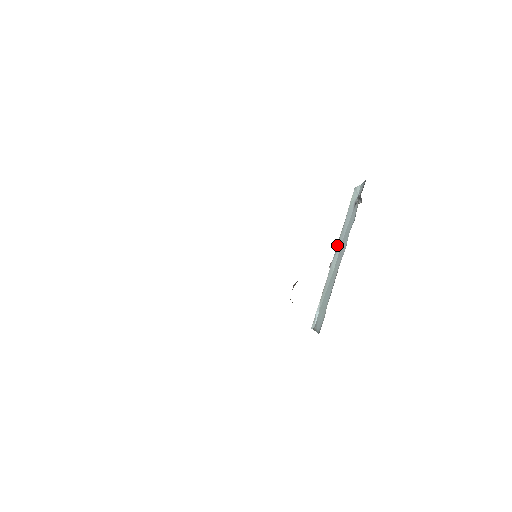
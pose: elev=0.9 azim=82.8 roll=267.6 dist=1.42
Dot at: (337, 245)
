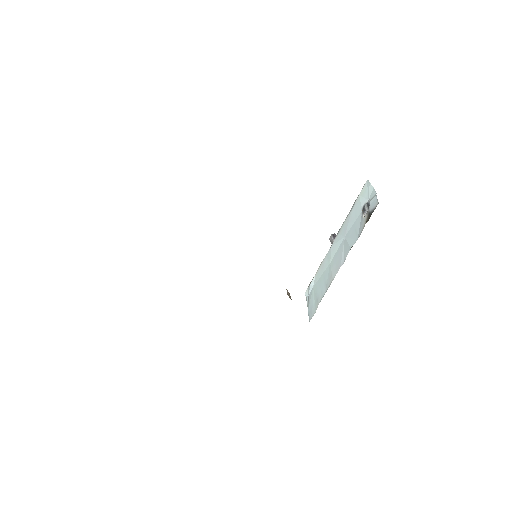
Dot at: (339, 231)
